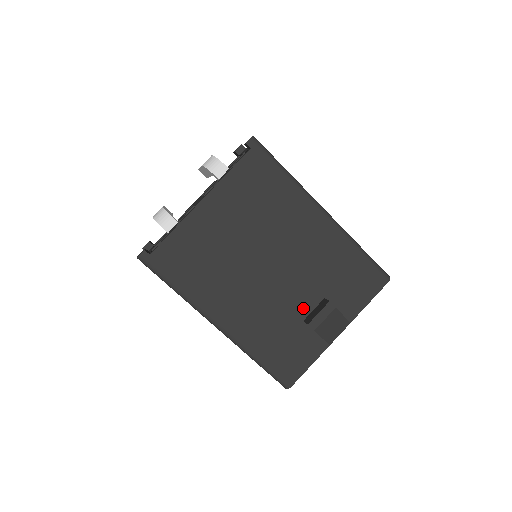
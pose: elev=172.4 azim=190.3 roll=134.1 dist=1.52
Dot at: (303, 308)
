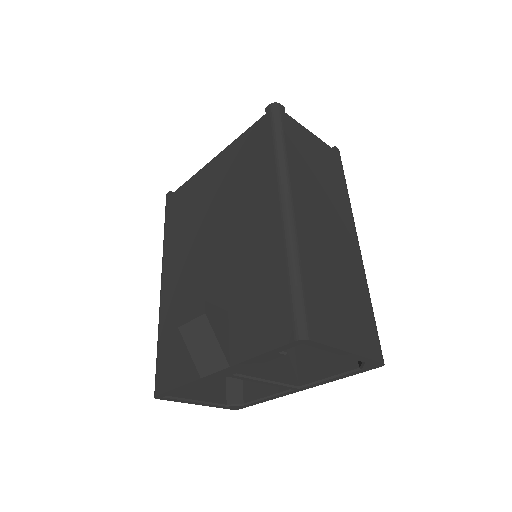
Dot at: occluded
